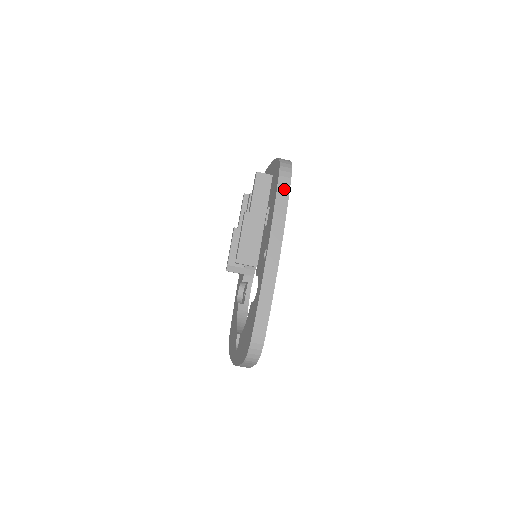
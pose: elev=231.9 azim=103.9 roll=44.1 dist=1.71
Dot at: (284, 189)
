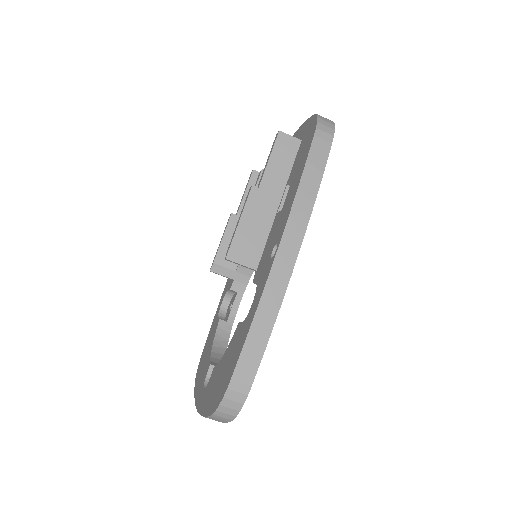
Dot at: (319, 157)
